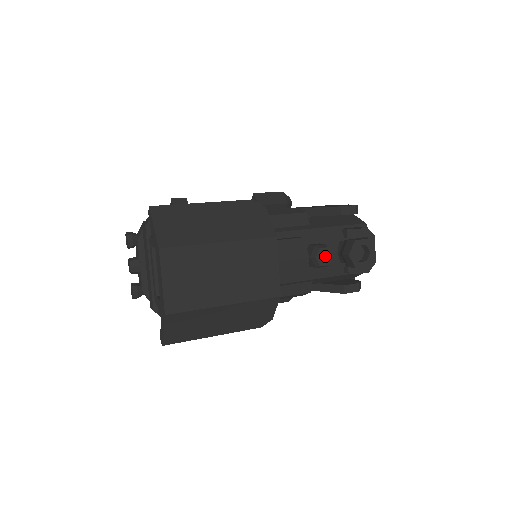
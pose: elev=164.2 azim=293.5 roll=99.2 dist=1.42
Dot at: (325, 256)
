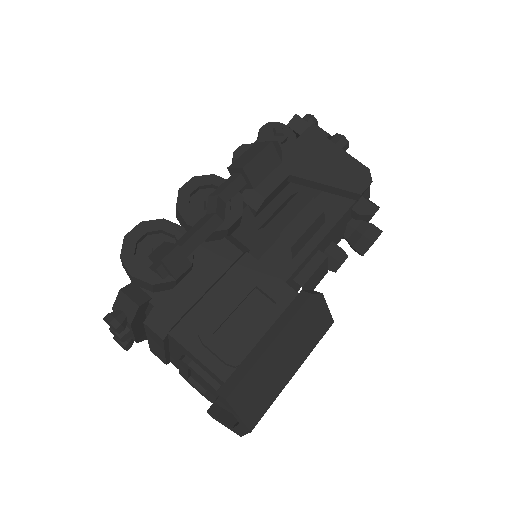
Dot at: occluded
